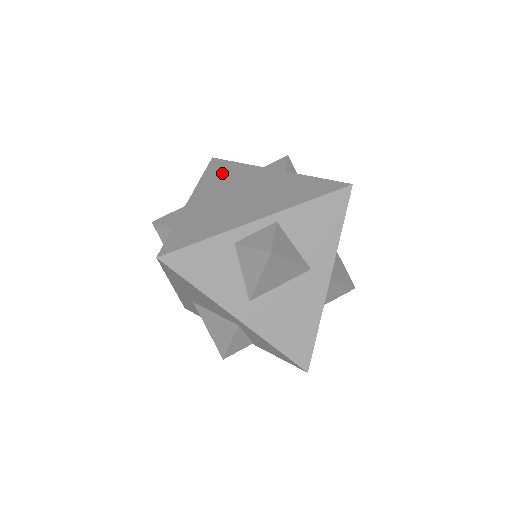
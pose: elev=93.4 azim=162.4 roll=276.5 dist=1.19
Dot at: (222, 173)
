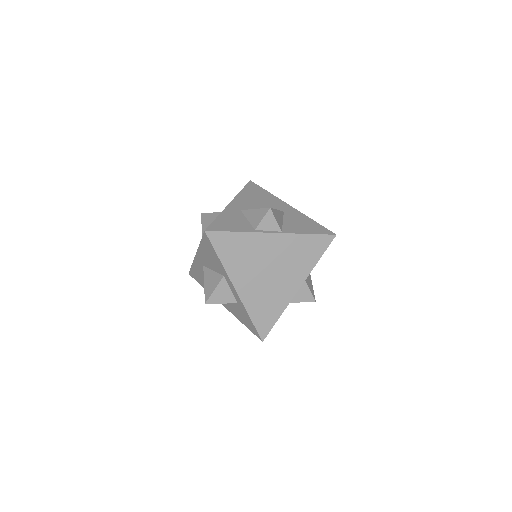
Dot at: (235, 251)
